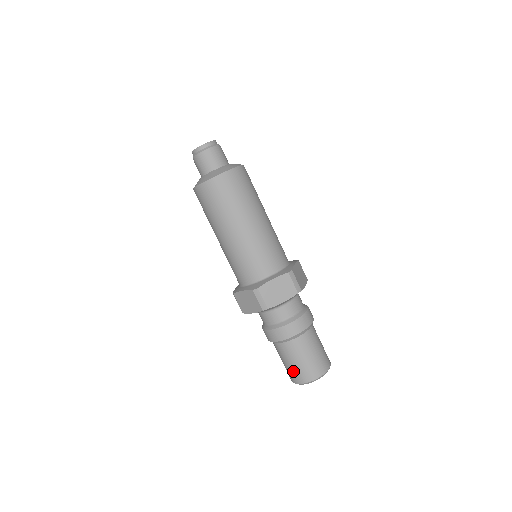
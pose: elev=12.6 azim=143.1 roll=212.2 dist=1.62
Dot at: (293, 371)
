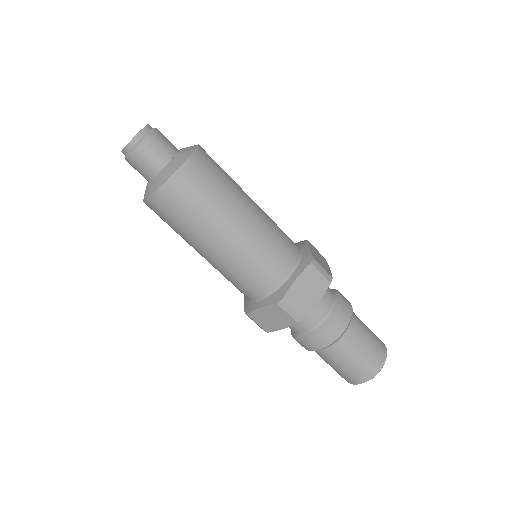
Dot at: (350, 373)
